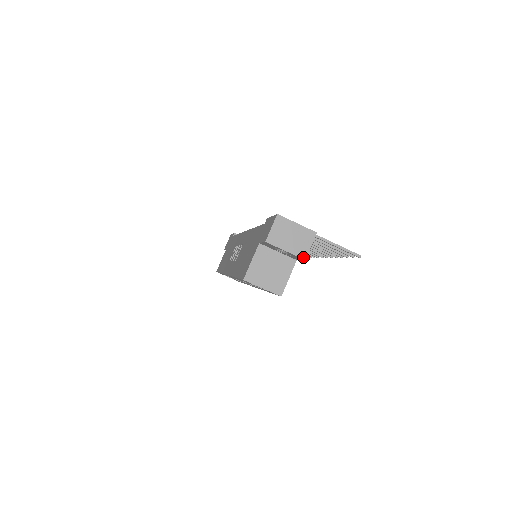
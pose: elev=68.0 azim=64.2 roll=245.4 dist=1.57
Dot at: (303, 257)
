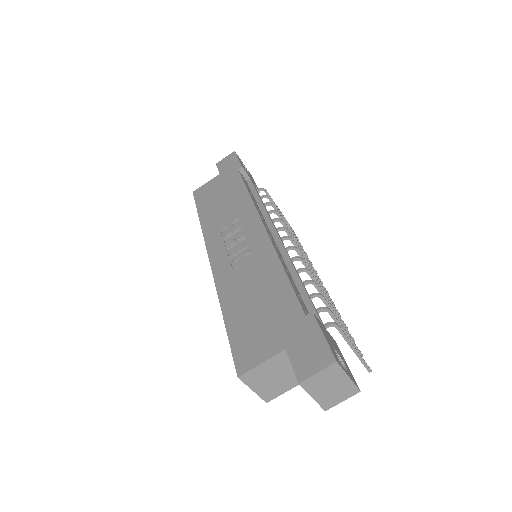
Dot at: (325, 408)
